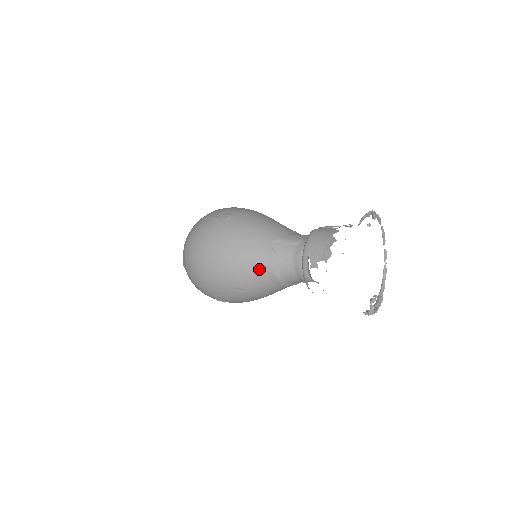
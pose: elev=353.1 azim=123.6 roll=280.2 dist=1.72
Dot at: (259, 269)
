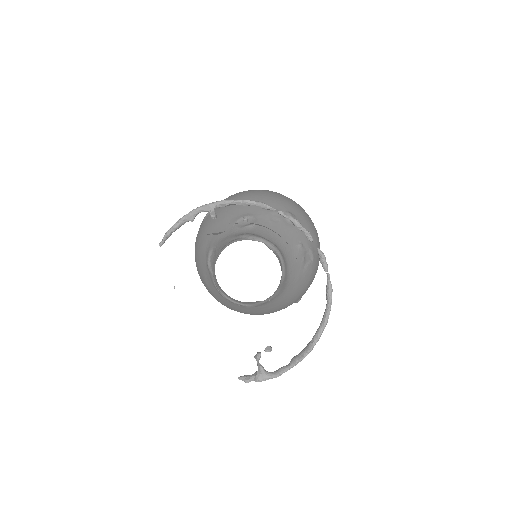
Dot at: (212, 286)
